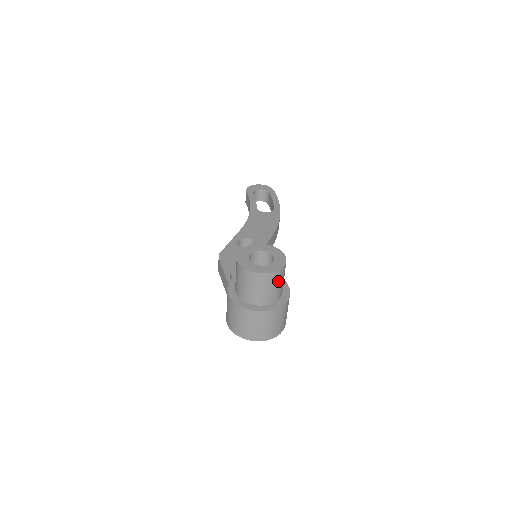
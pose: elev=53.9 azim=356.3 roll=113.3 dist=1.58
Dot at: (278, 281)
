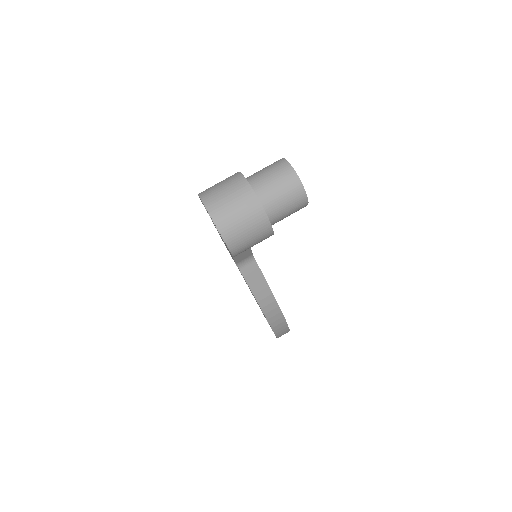
Dot at: (287, 191)
